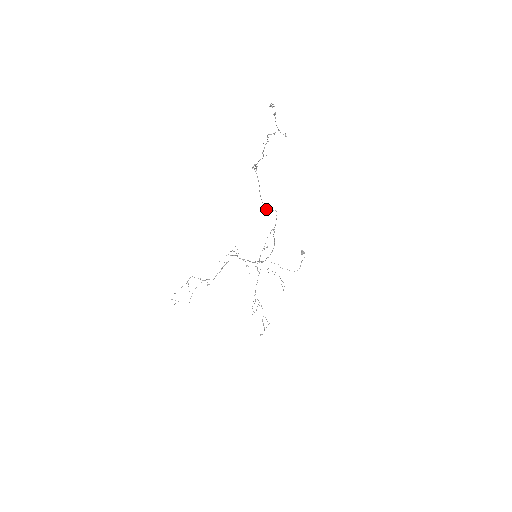
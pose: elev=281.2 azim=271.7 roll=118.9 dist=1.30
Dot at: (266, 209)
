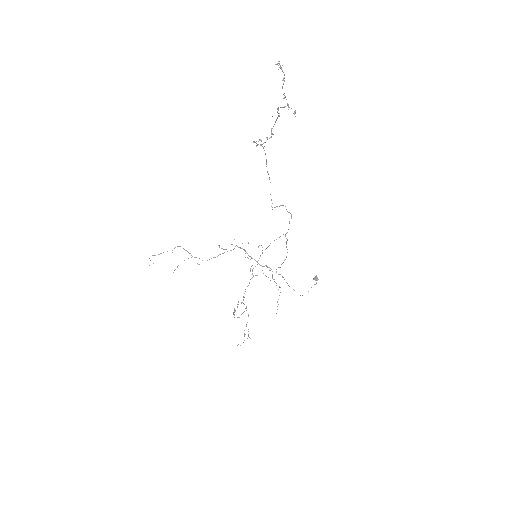
Dot at: (277, 206)
